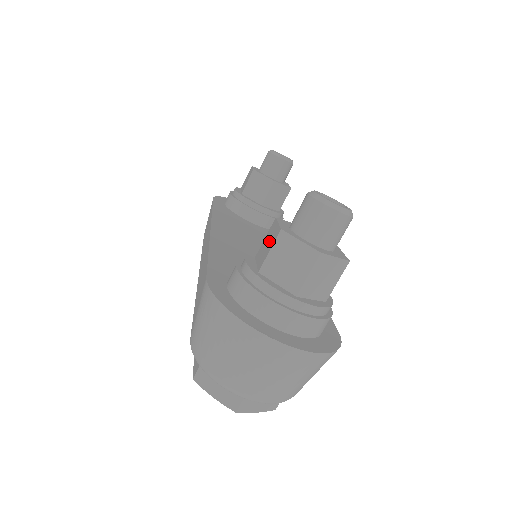
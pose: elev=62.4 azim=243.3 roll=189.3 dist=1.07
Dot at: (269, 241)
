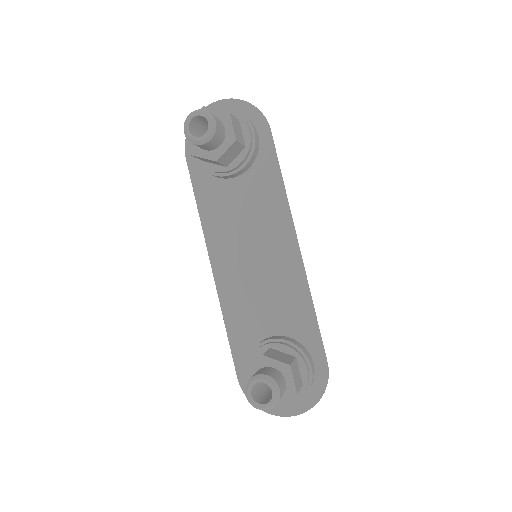
Dot at: occluded
